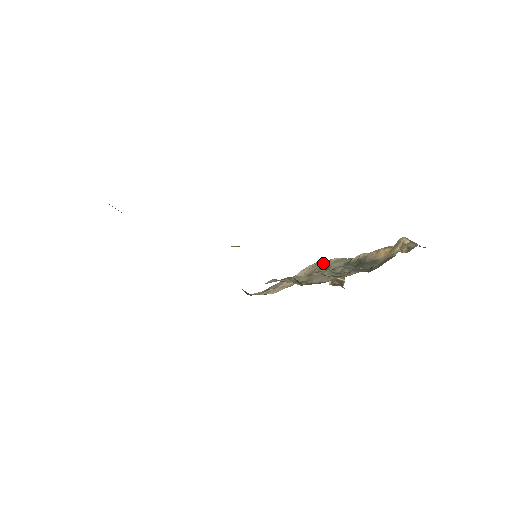
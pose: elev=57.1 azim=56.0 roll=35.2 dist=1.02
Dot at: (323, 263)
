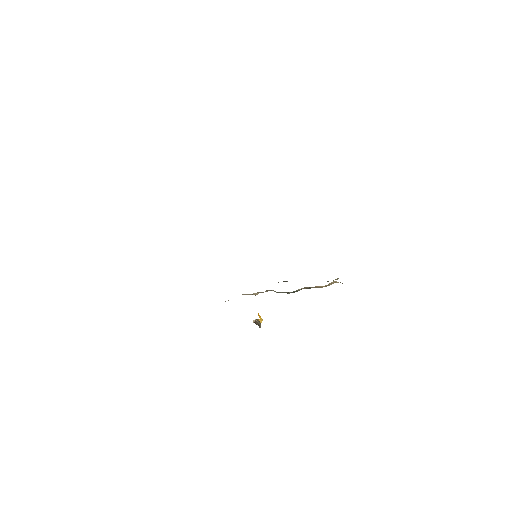
Dot at: occluded
